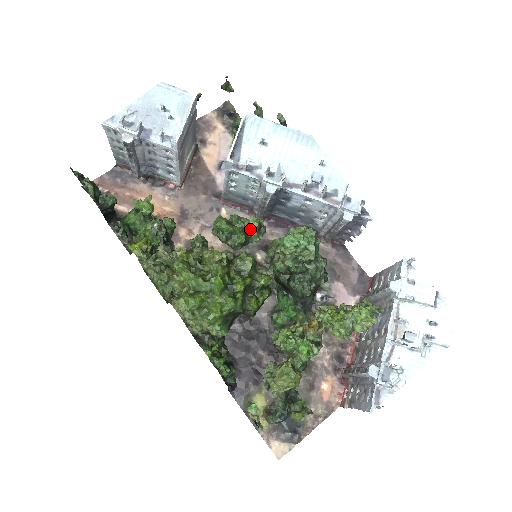
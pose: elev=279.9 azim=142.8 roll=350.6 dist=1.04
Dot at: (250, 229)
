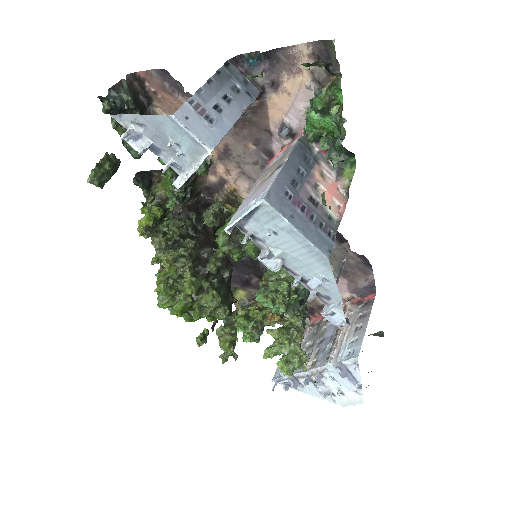
Dot at: (248, 253)
